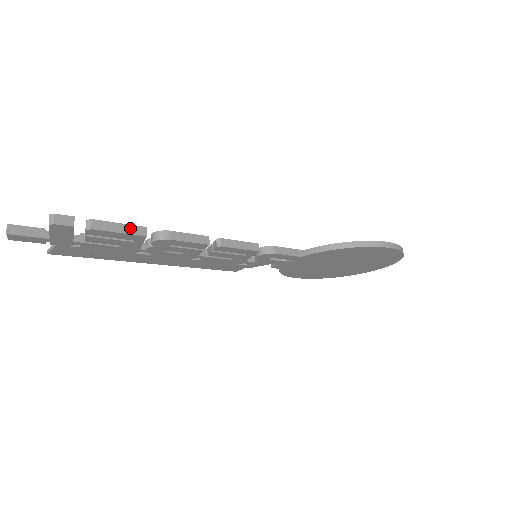
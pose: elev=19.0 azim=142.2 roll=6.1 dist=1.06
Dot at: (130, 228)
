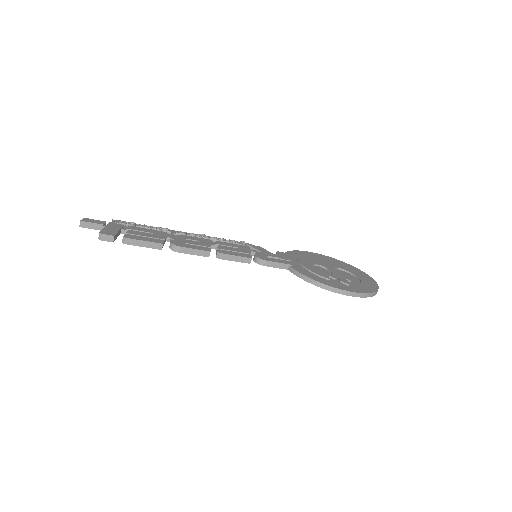
Dot at: (151, 244)
